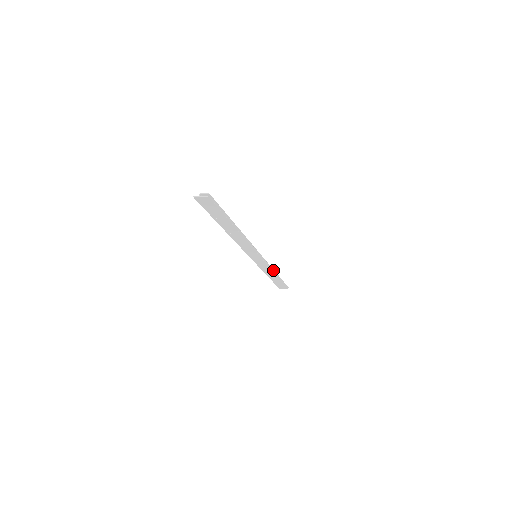
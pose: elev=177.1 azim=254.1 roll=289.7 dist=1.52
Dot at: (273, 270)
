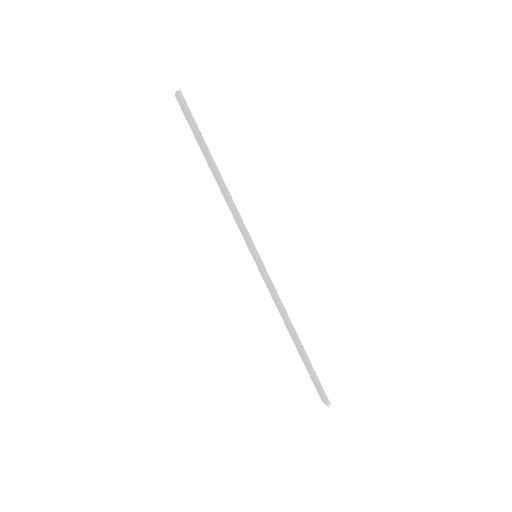
Dot at: (288, 317)
